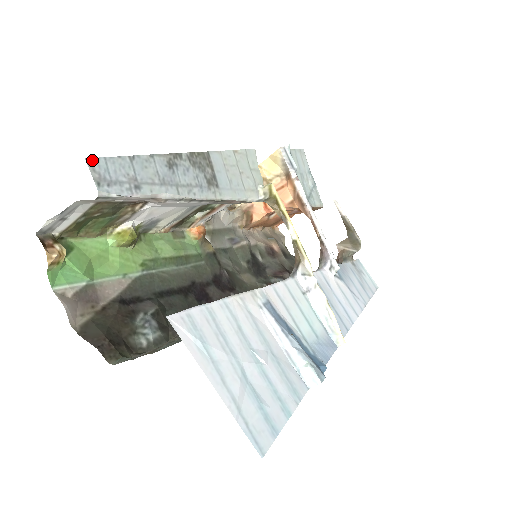
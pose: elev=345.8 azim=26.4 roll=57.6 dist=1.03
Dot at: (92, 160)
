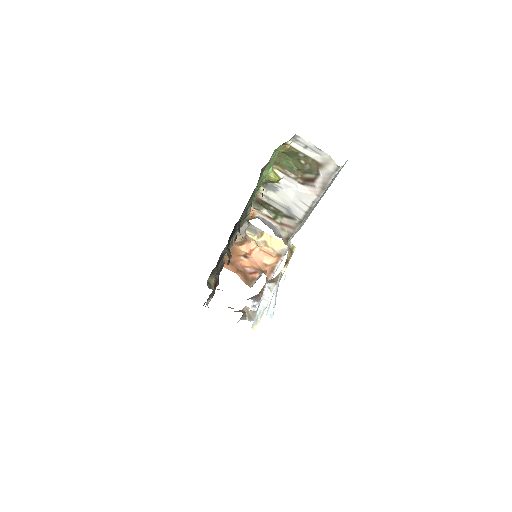
Dot at: occluded
